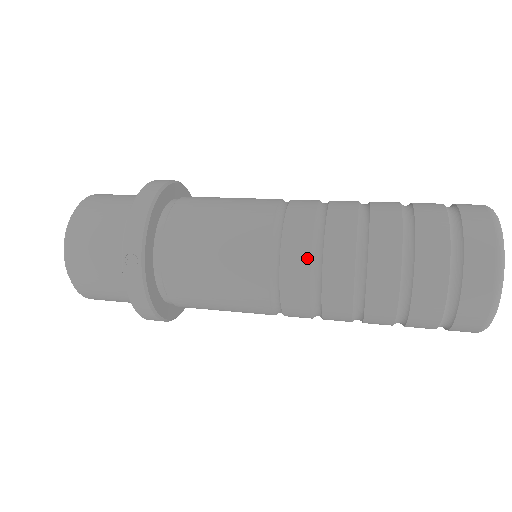
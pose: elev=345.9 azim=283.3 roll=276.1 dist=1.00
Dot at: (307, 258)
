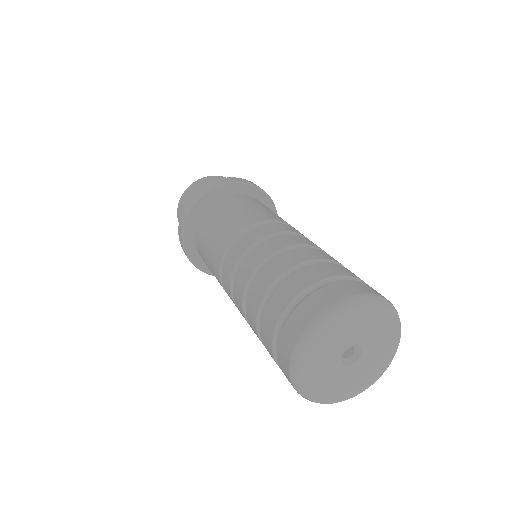
Dot at: (230, 277)
